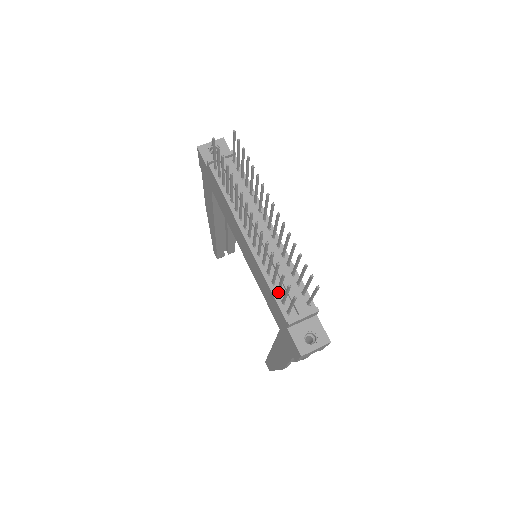
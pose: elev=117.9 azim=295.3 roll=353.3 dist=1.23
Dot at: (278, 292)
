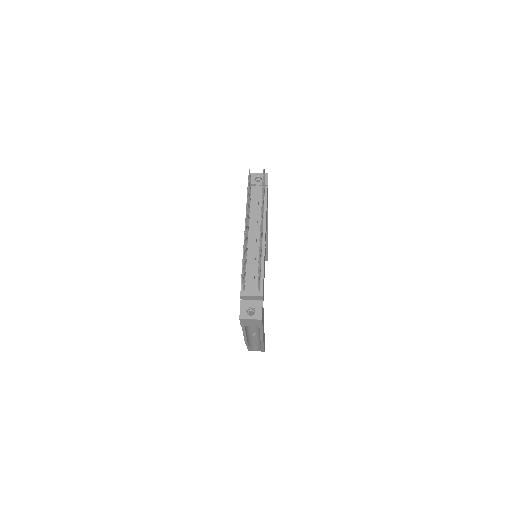
Dot at: occluded
